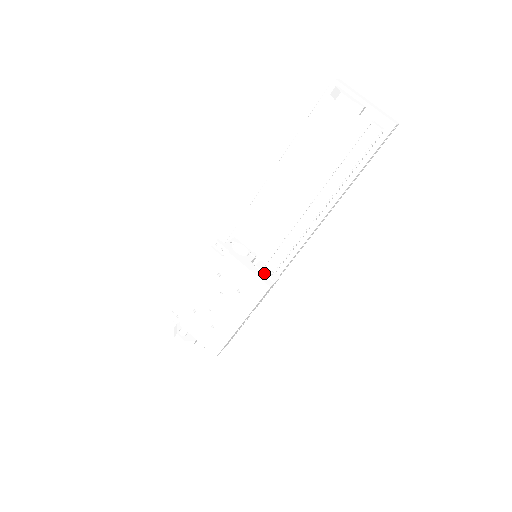
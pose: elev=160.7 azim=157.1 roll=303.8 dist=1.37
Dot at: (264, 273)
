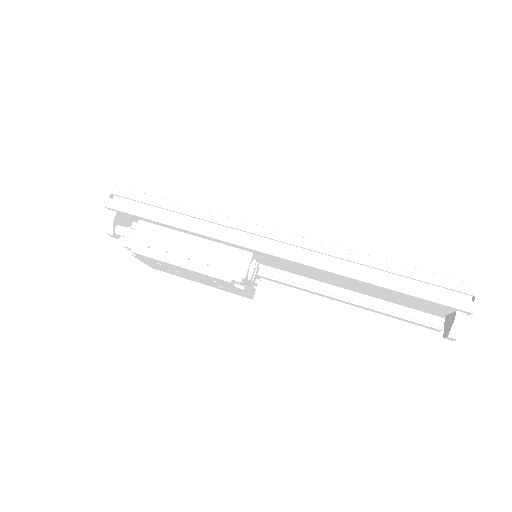
Dot at: (255, 284)
